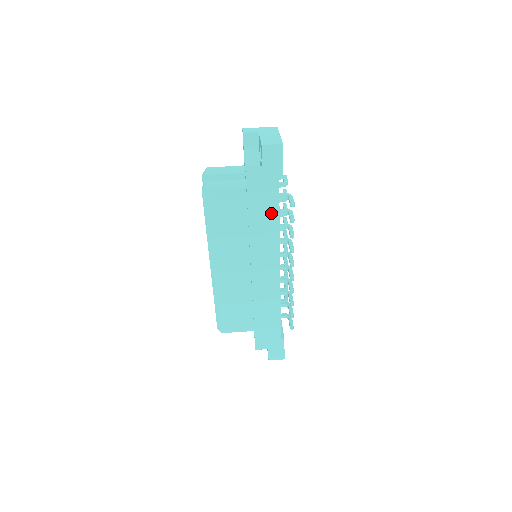
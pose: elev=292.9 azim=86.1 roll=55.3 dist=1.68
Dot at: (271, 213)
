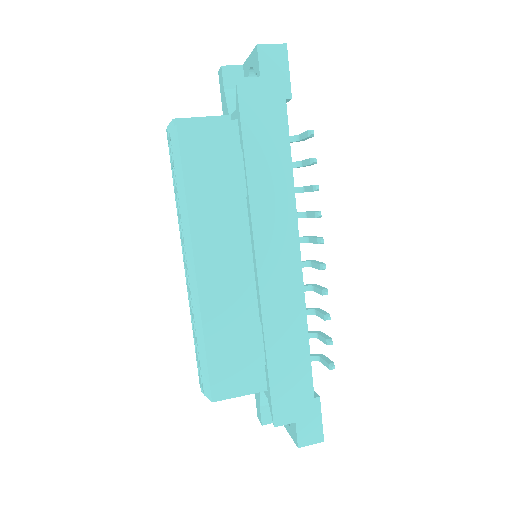
Dot at: (279, 156)
